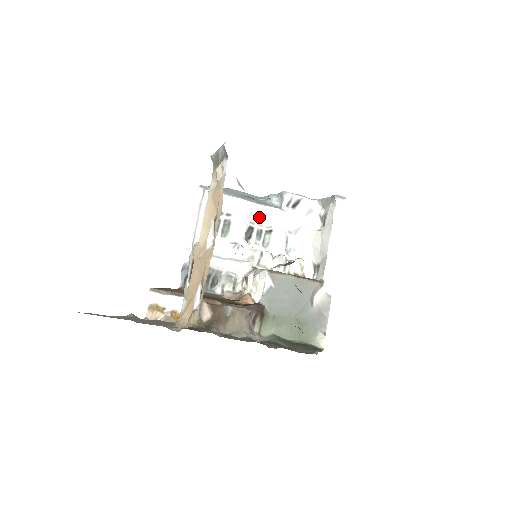
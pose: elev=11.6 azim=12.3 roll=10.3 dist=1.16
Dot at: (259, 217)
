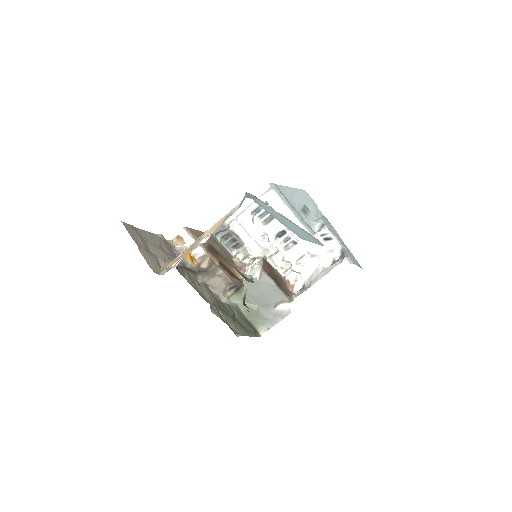
Dot at: occluded
